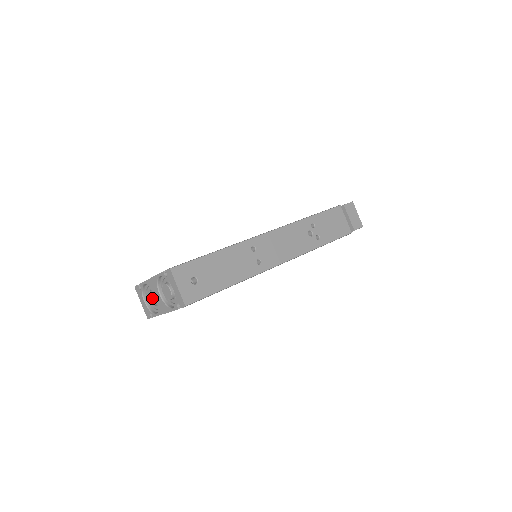
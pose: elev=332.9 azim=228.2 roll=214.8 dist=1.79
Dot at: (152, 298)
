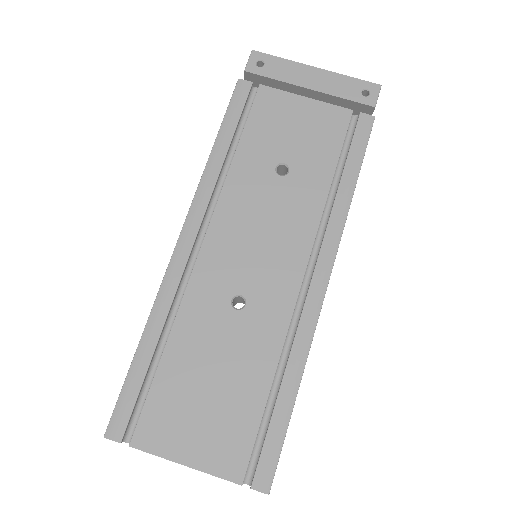
Dot at: occluded
